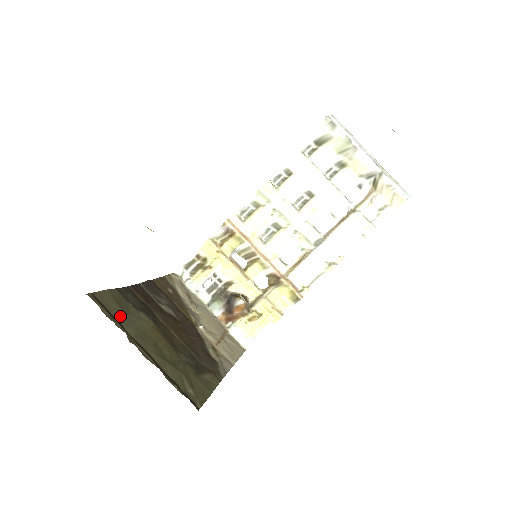
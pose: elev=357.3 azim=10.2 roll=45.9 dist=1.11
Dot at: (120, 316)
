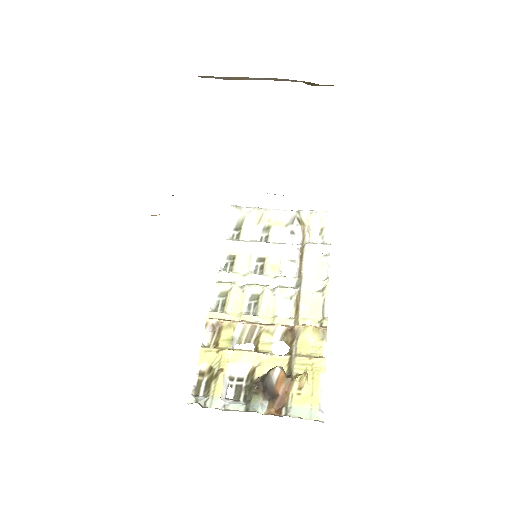
Dot at: occluded
